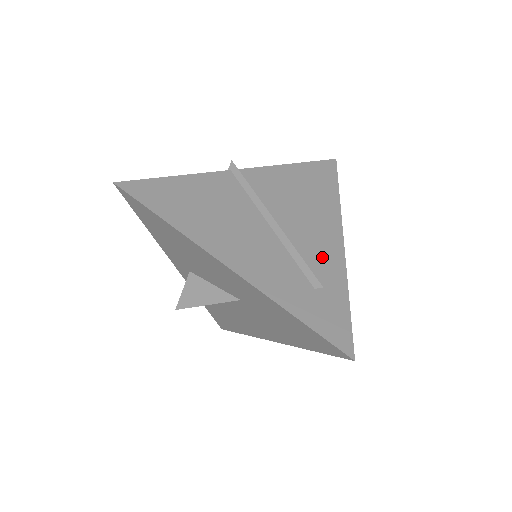
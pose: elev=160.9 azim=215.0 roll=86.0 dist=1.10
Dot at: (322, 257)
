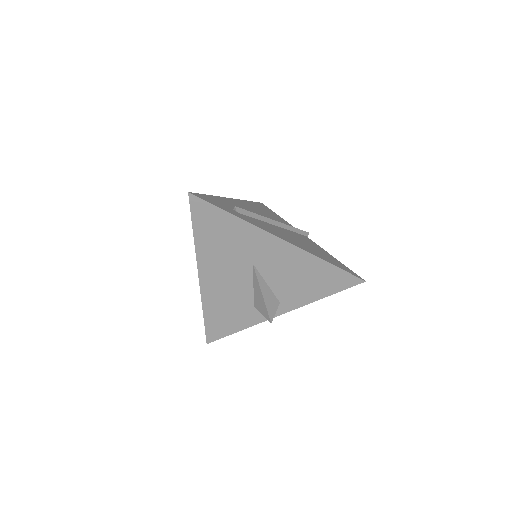
Dot at: (260, 224)
